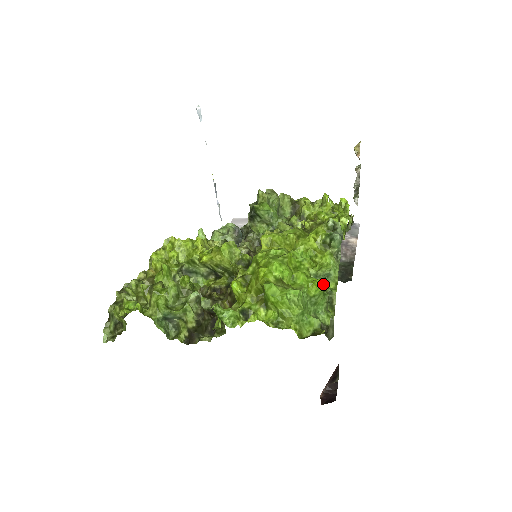
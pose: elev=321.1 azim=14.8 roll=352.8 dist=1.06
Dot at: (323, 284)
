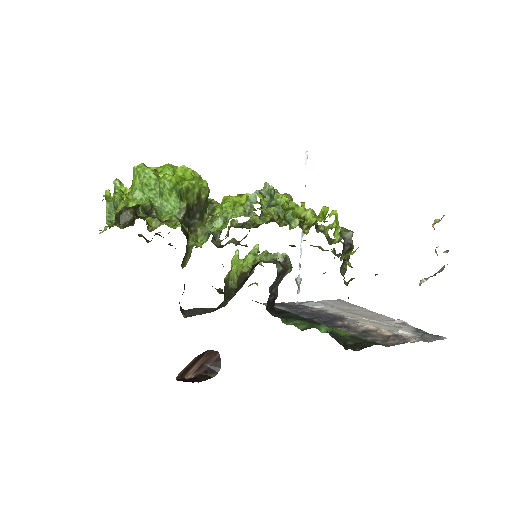
Dot at: (181, 186)
